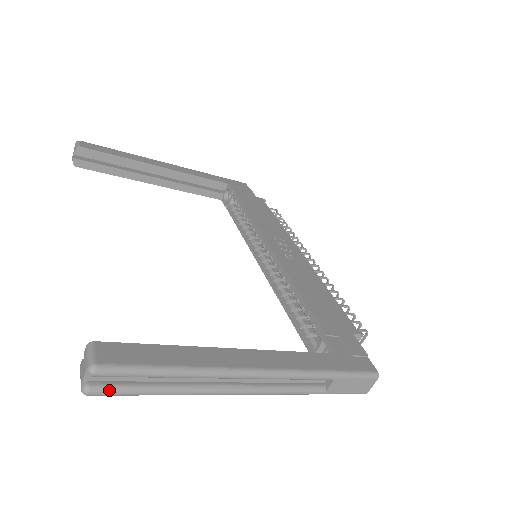
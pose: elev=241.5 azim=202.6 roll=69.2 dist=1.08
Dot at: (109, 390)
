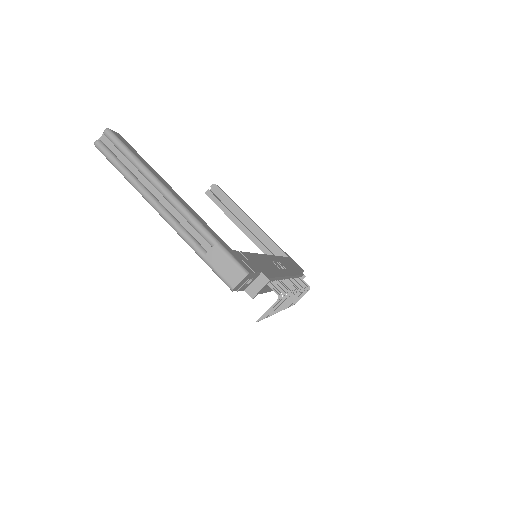
Dot at: (104, 148)
